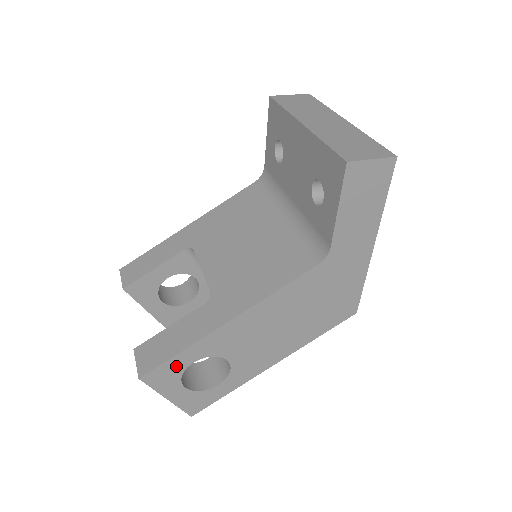
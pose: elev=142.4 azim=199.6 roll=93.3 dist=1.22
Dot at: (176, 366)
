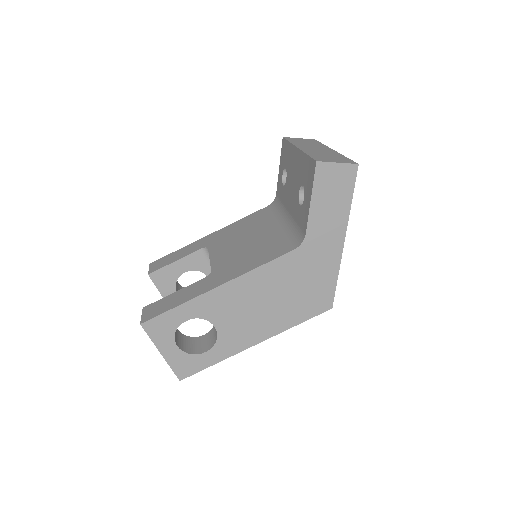
Dot at: (172, 320)
